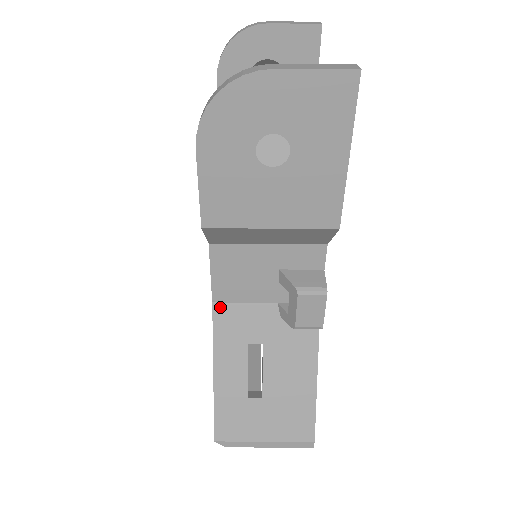
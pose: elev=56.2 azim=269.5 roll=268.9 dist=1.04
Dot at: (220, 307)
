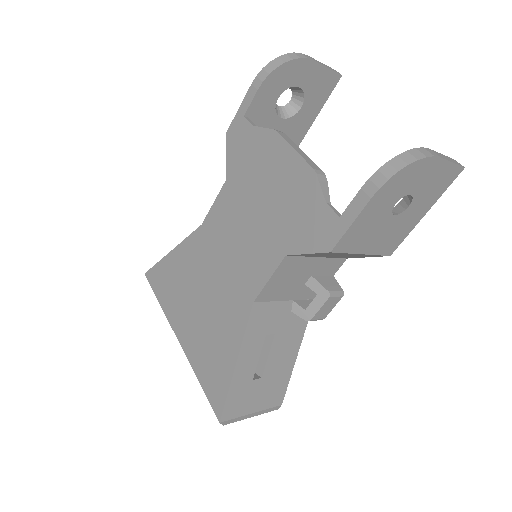
Dot at: (257, 306)
